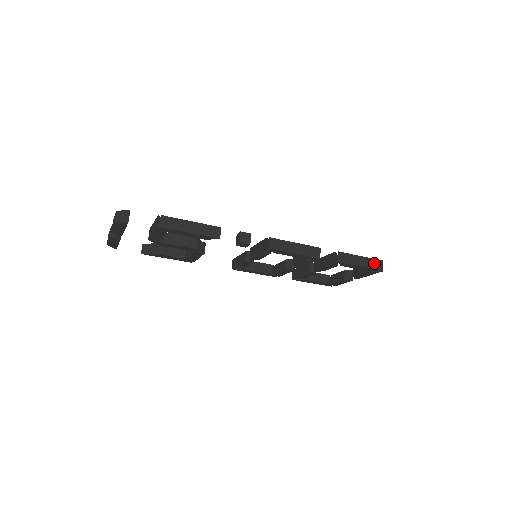
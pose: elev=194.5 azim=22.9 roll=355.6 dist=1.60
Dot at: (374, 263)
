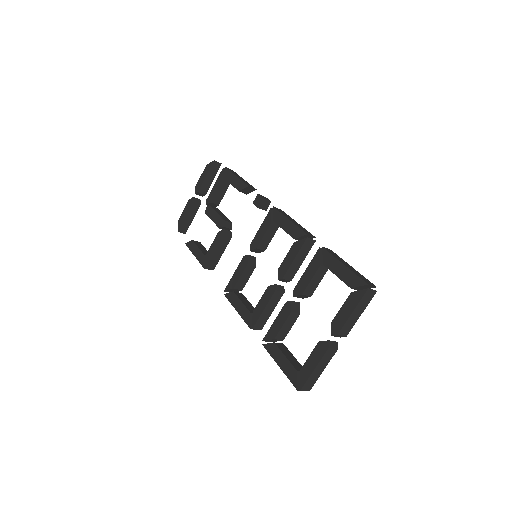
Dot at: (363, 278)
